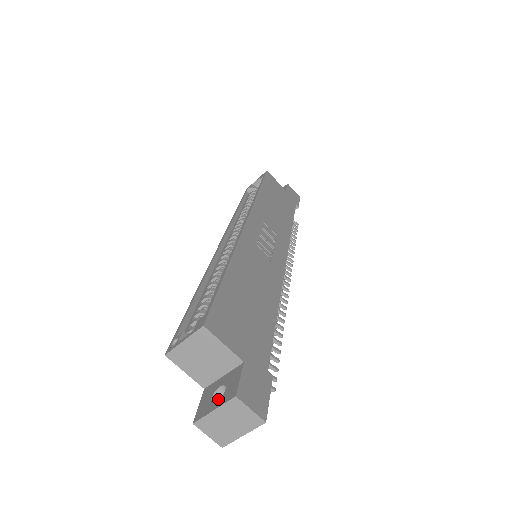
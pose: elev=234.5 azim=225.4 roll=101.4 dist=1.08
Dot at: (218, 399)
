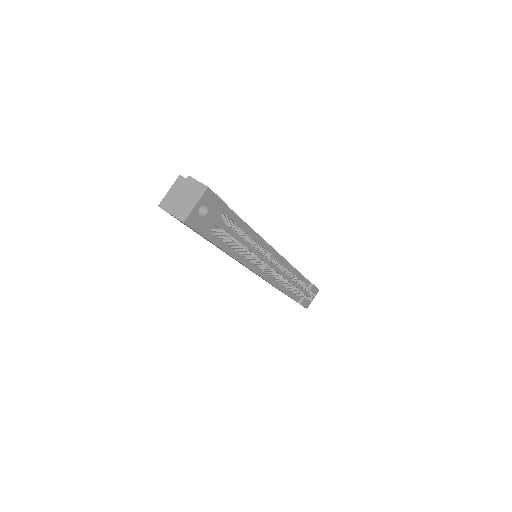
Dot at: occluded
